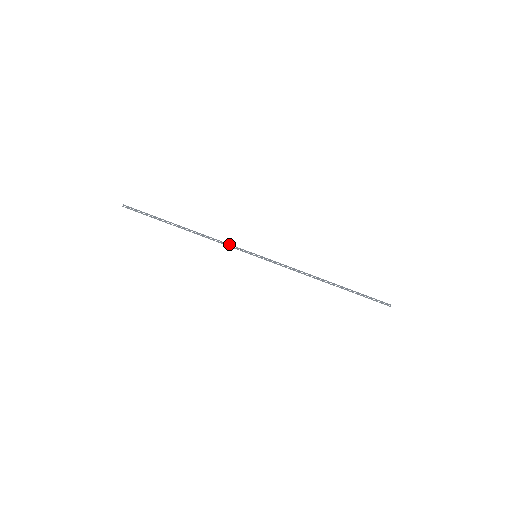
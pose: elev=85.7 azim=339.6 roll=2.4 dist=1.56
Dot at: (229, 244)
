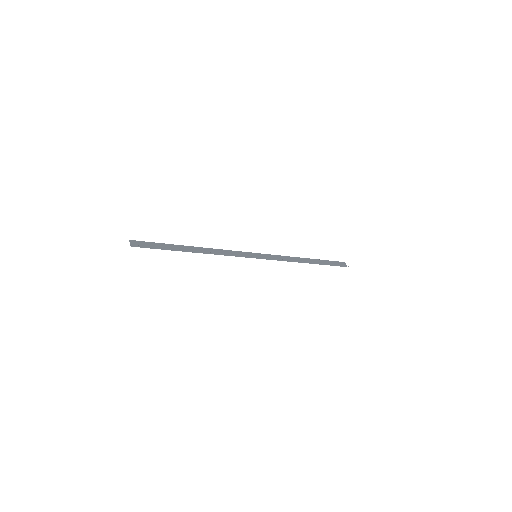
Dot at: (235, 255)
